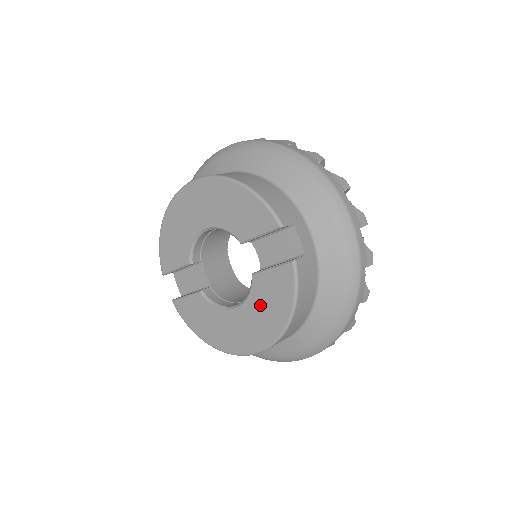
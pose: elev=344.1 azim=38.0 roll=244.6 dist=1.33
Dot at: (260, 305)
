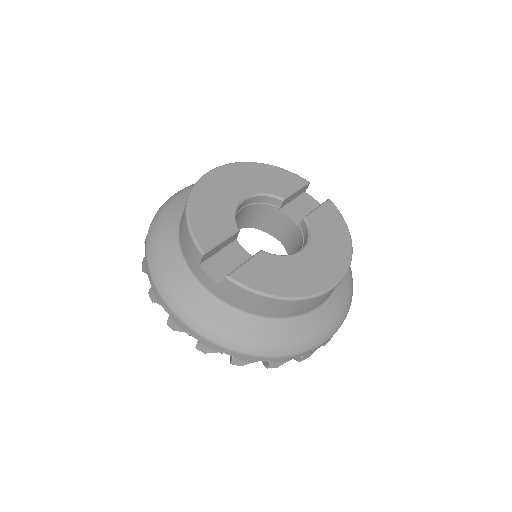
Dot at: (324, 236)
